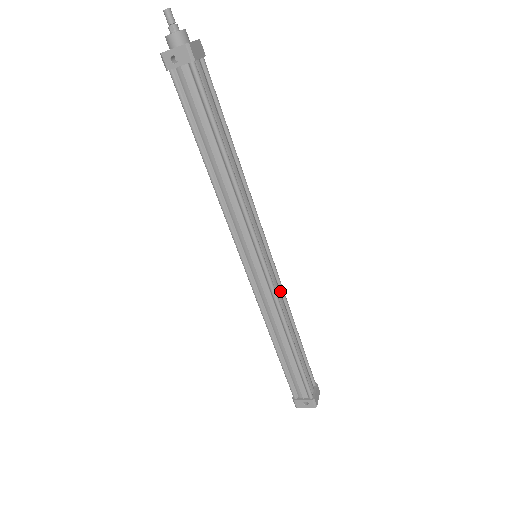
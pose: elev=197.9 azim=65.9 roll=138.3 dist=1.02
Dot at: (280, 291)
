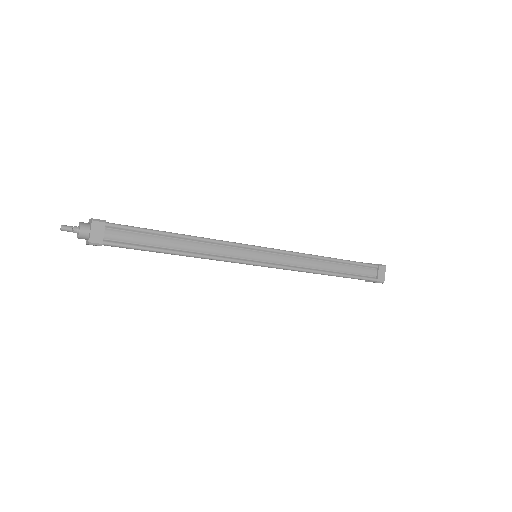
Dot at: (293, 256)
